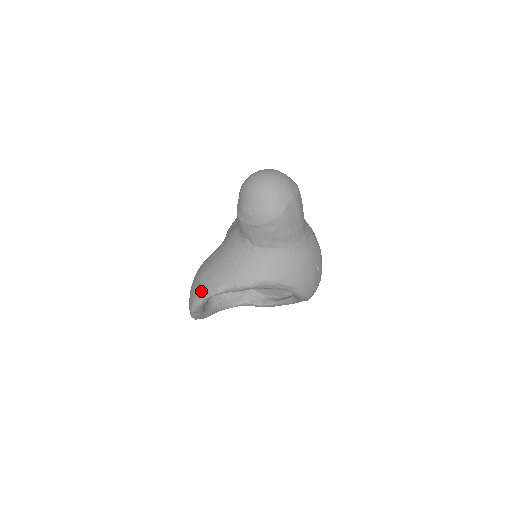
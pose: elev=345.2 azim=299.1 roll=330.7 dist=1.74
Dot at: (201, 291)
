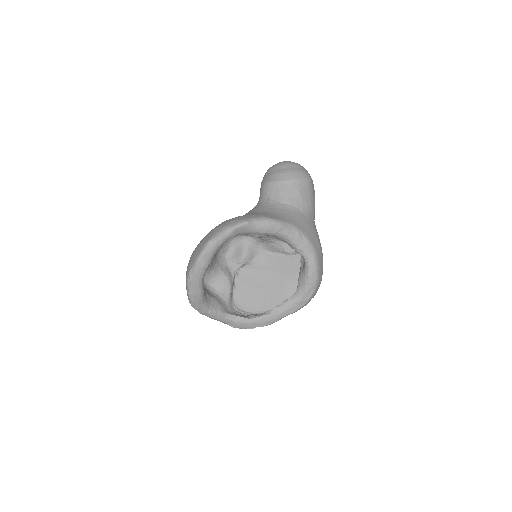
Dot at: (224, 226)
